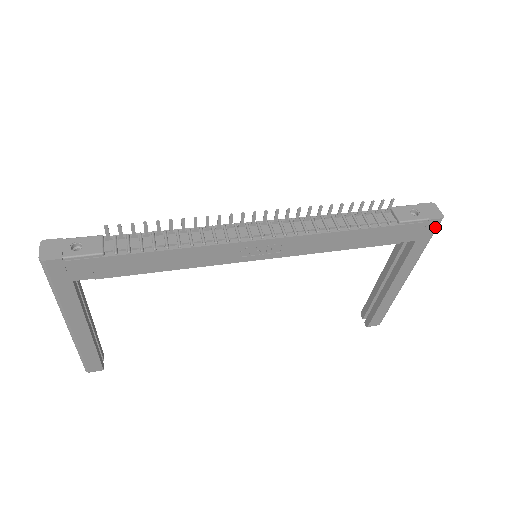
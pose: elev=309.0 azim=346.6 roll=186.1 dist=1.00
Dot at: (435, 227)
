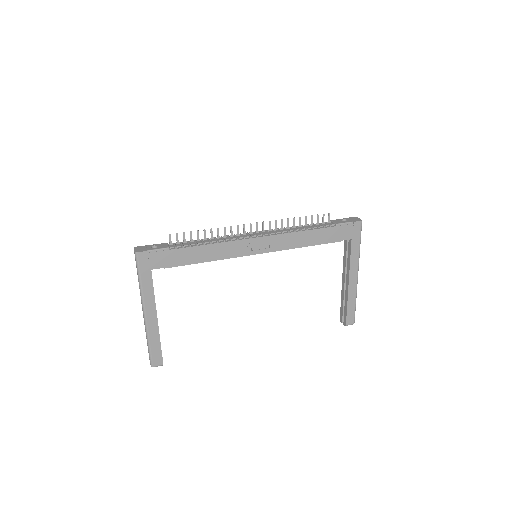
Dot at: (360, 228)
